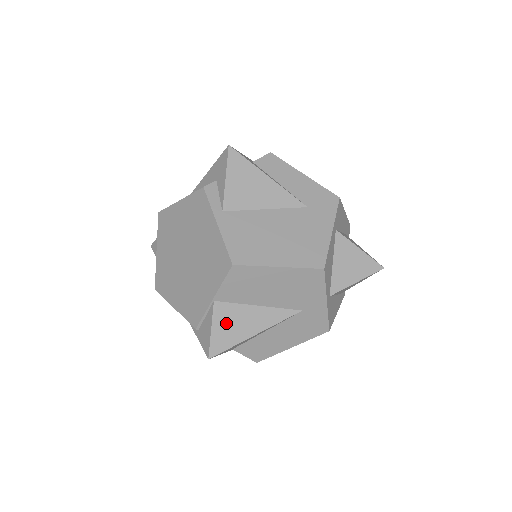
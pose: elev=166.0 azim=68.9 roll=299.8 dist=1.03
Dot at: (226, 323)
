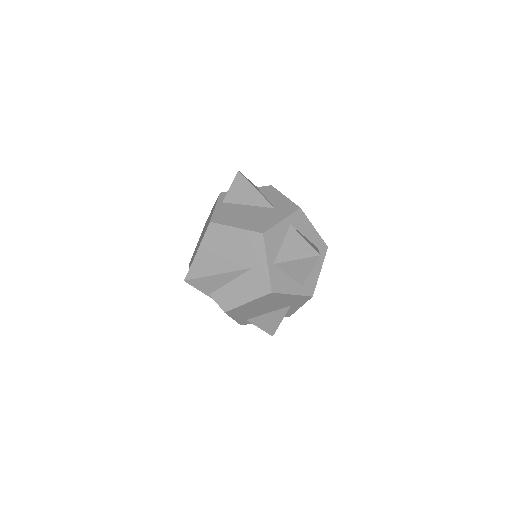
Dot at: (202, 263)
